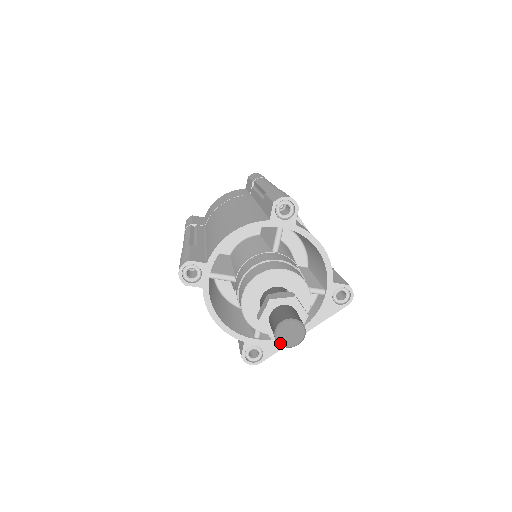
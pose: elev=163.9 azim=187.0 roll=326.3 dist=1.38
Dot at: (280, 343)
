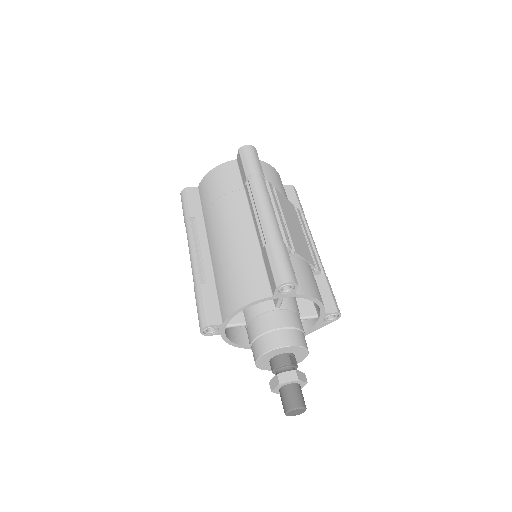
Dot at: occluded
